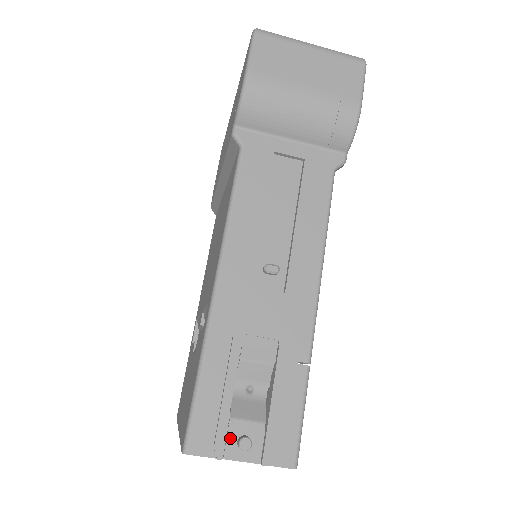
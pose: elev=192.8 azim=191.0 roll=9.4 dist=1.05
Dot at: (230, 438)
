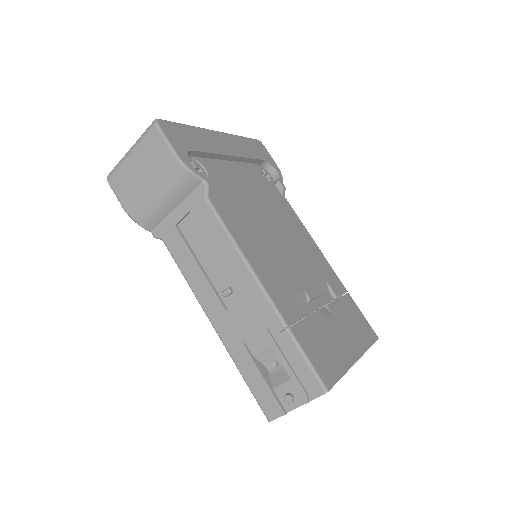
Dot at: (281, 400)
